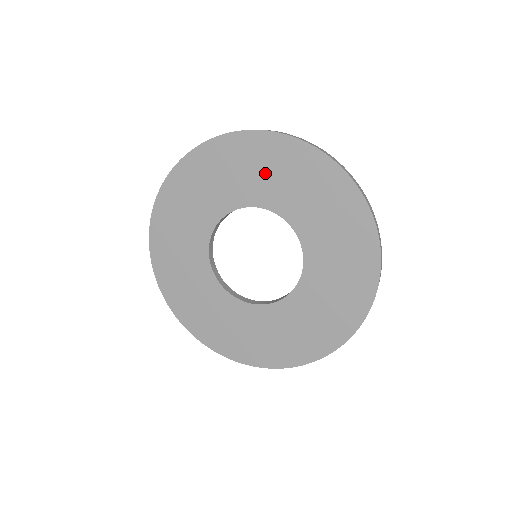
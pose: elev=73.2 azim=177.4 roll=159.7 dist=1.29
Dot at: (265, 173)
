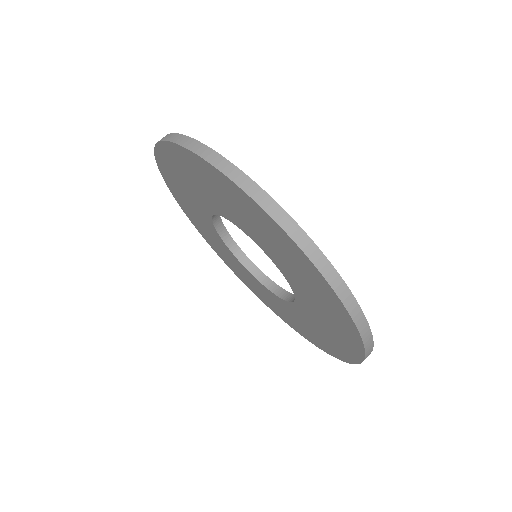
Dot at: (188, 182)
